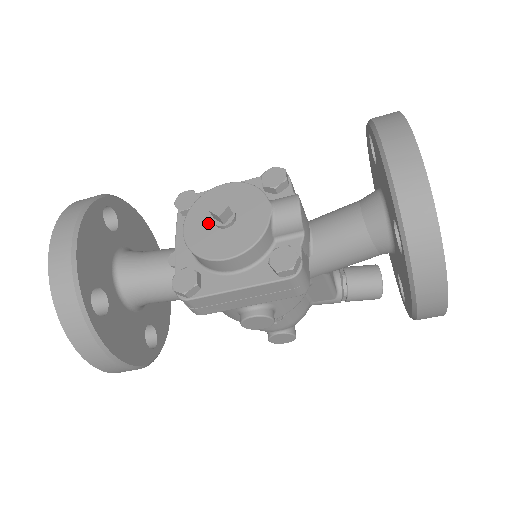
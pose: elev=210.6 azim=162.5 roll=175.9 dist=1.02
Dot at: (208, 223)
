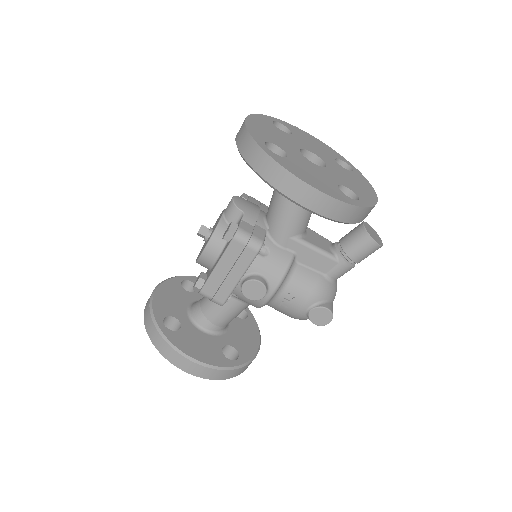
Dot at: occluded
